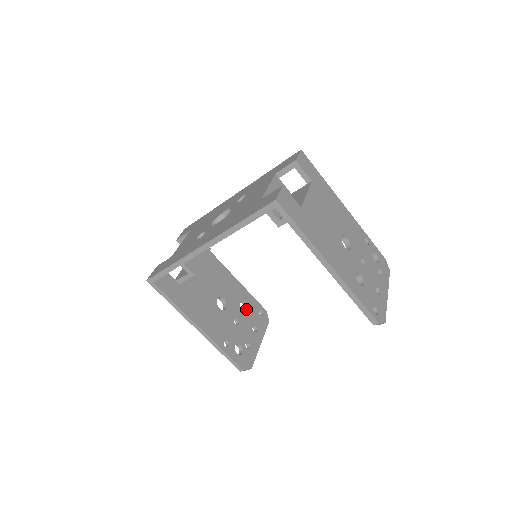
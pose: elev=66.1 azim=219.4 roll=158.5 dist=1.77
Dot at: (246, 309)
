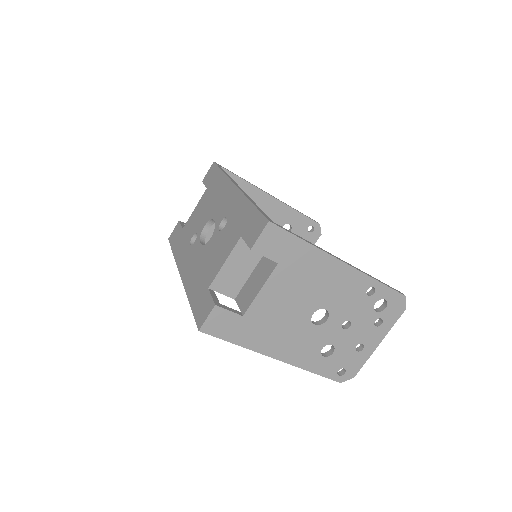
Dot at: occluded
